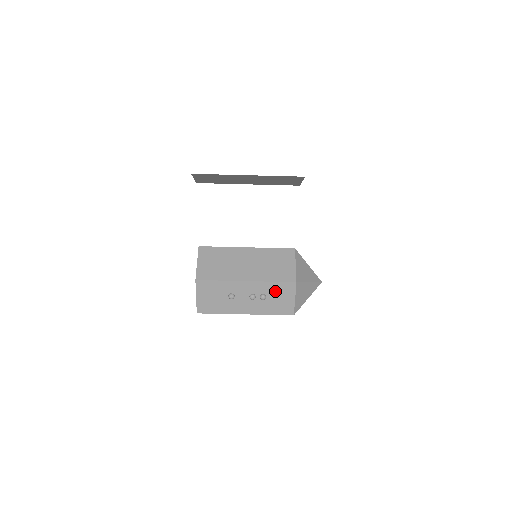
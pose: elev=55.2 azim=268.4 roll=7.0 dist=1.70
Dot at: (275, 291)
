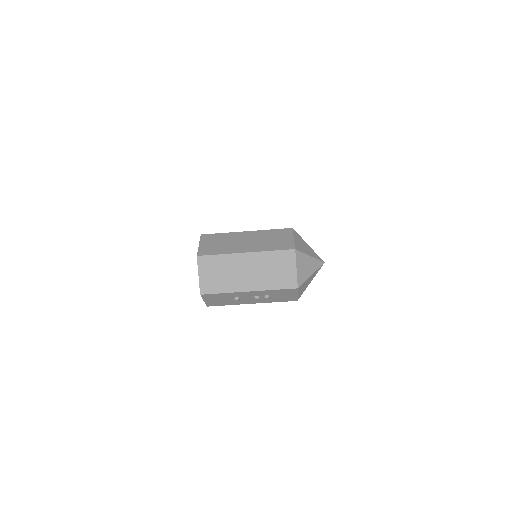
Dot at: (278, 293)
